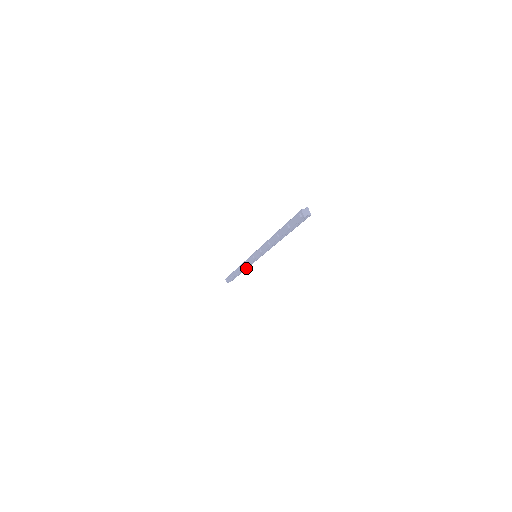
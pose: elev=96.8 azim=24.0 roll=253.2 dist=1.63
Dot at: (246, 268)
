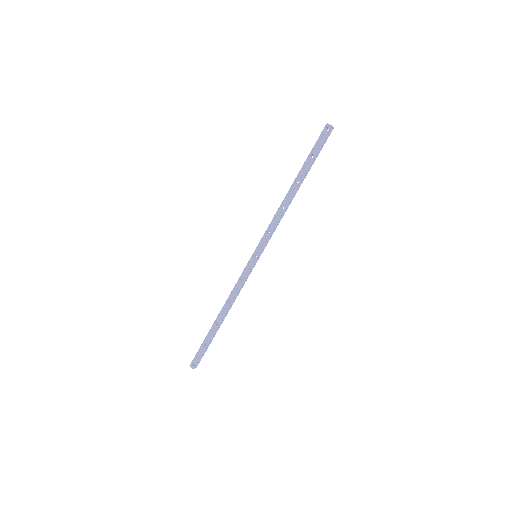
Dot at: (234, 300)
